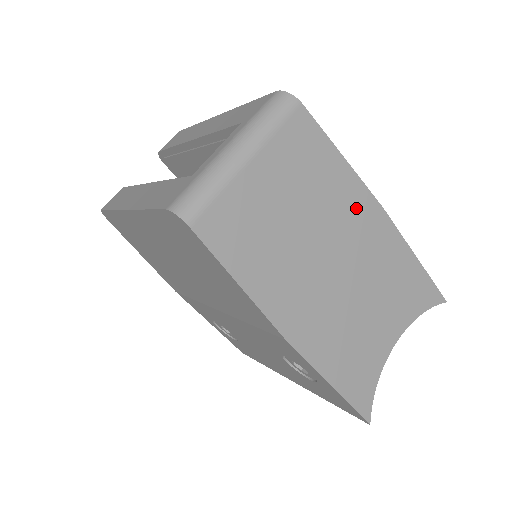
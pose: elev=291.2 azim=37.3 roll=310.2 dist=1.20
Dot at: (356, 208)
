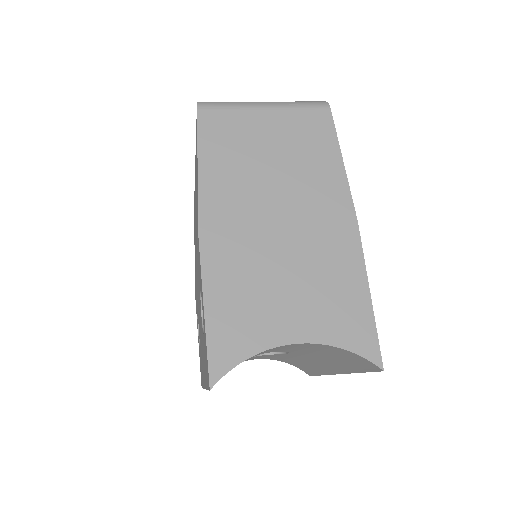
Dot at: (330, 200)
